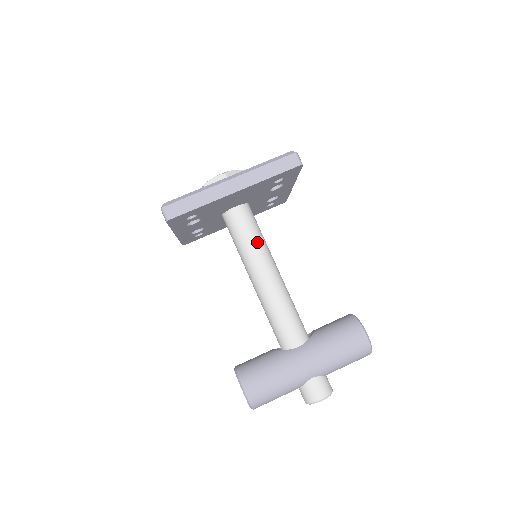
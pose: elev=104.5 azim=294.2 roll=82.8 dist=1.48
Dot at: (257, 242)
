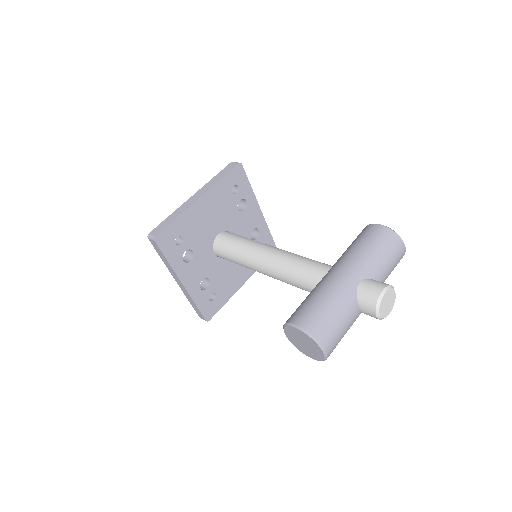
Dot at: (247, 241)
